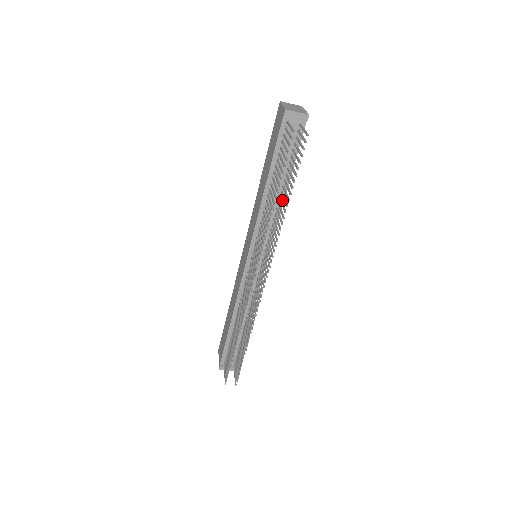
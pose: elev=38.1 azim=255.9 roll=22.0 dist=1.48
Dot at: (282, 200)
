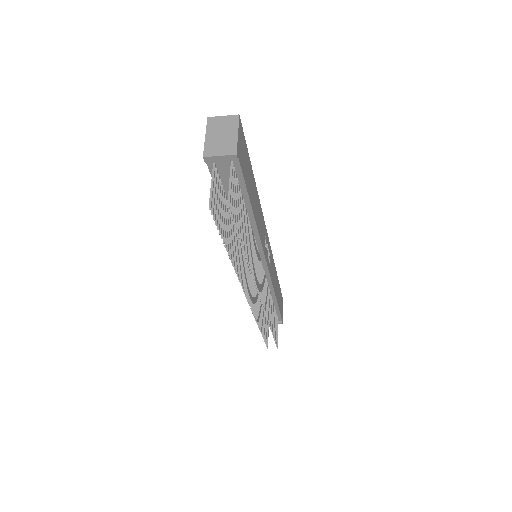
Dot at: (253, 223)
